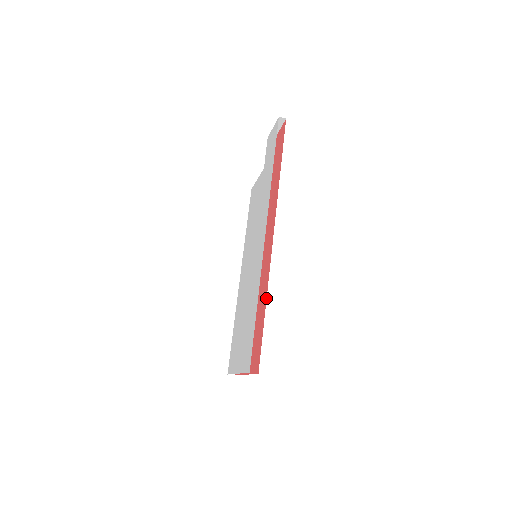
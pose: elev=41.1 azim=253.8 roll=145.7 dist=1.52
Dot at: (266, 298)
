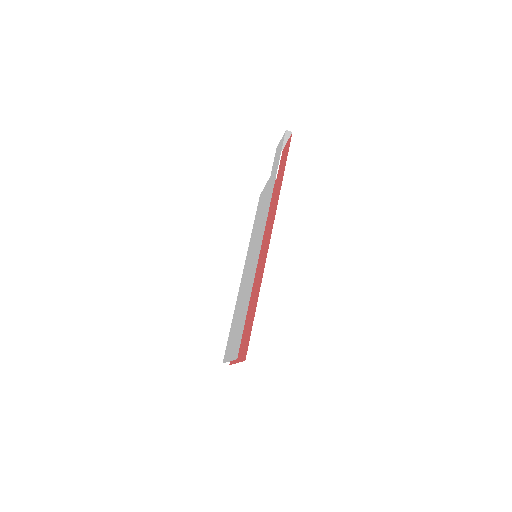
Dot at: occluded
